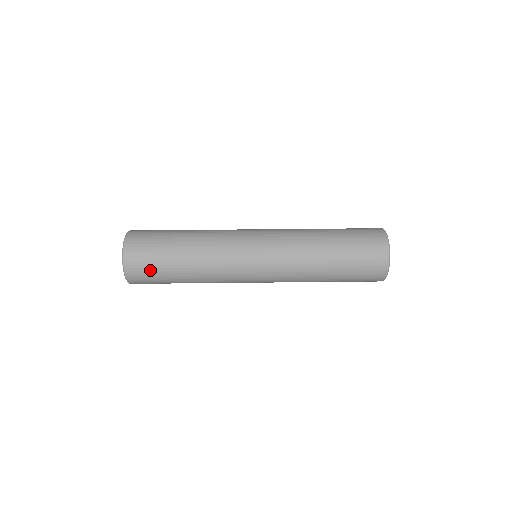
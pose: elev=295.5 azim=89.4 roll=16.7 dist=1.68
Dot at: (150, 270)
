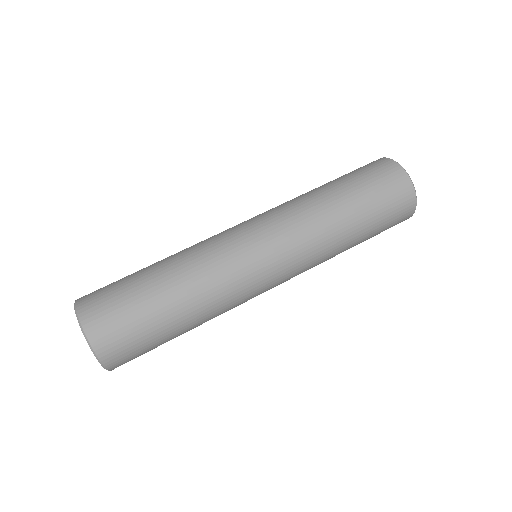
Dot at: (134, 339)
